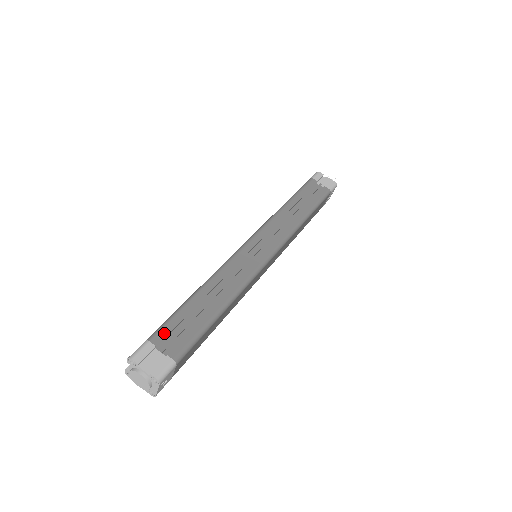
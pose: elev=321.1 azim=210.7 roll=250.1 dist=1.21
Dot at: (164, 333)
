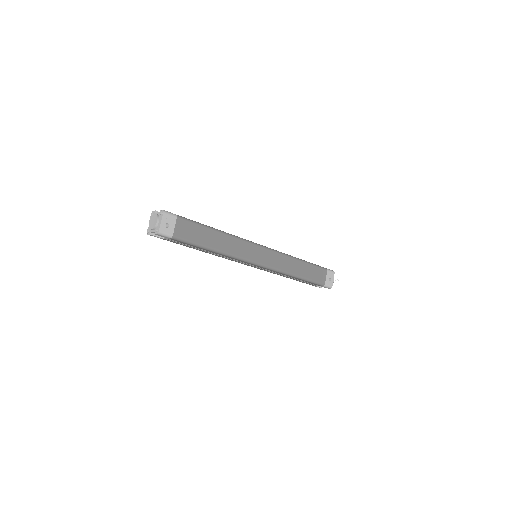
Dot at: occluded
